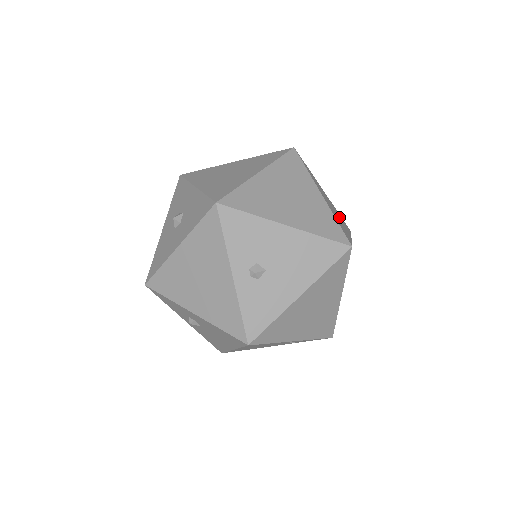
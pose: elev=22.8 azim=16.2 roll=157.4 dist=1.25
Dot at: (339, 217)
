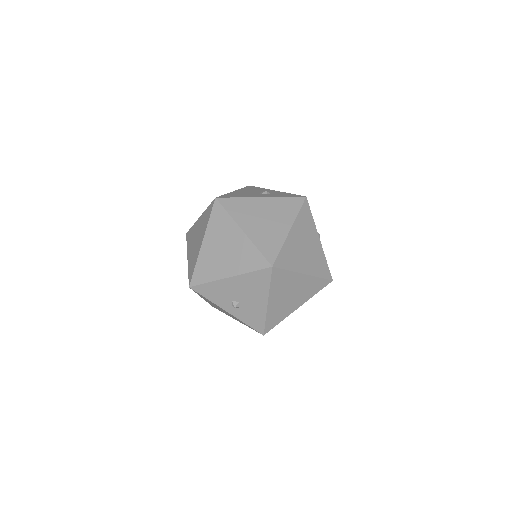
Dot at: (277, 215)
